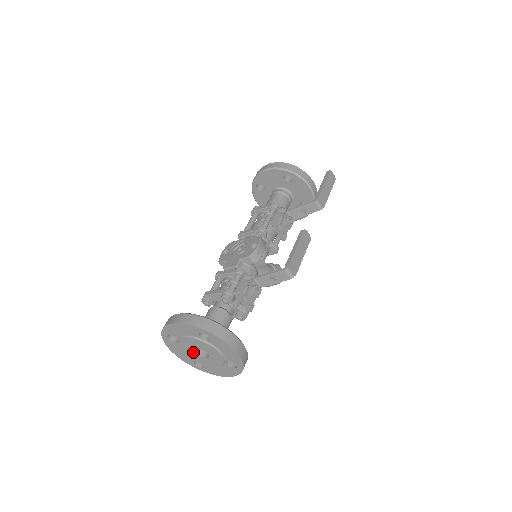
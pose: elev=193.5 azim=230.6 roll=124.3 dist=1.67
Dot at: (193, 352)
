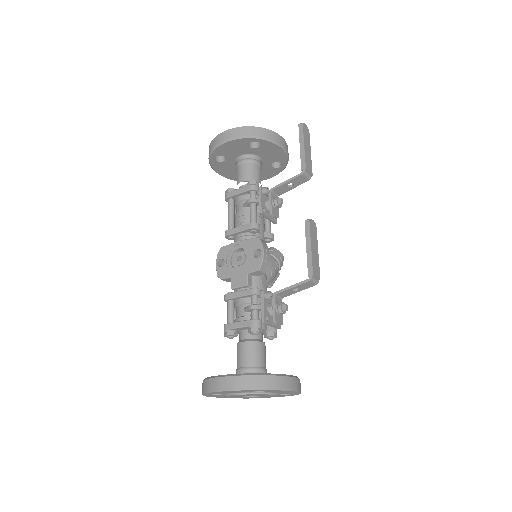
Dot at: (241, 397)
